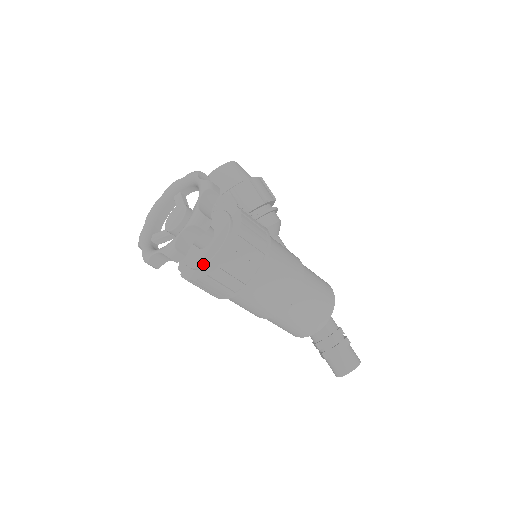
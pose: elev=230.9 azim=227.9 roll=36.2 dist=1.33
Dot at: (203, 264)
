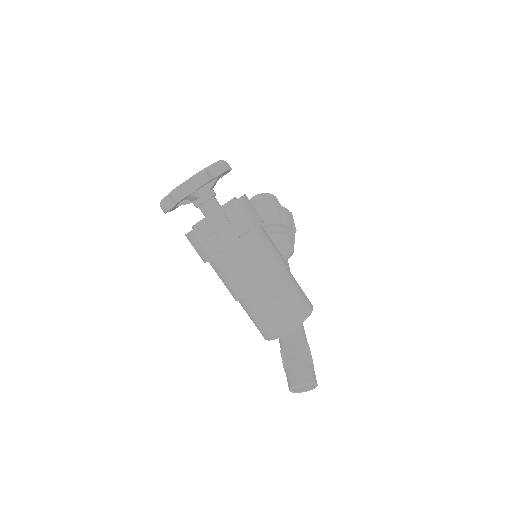
Dot at: (199, 221)
